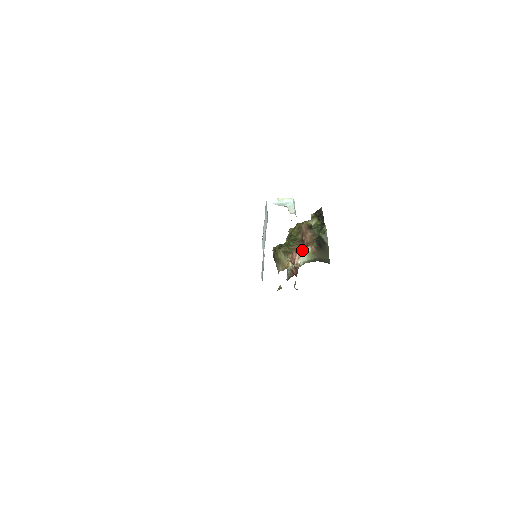
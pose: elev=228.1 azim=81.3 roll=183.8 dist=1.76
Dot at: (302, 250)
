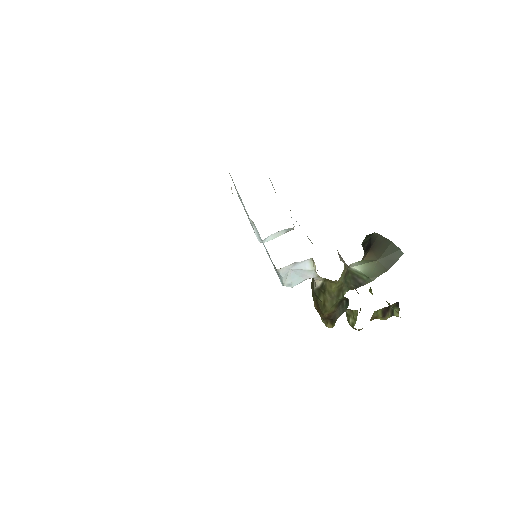
Dot at: occluded
